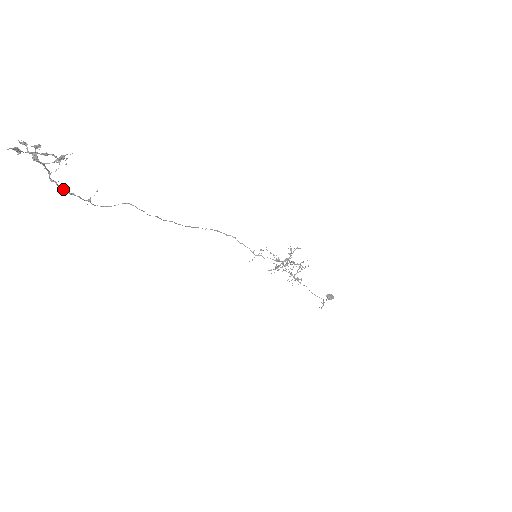
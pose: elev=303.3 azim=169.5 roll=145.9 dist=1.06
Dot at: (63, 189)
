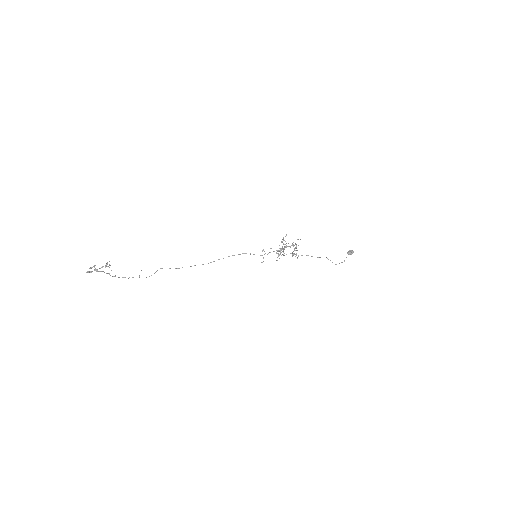
Dot at: occluded
